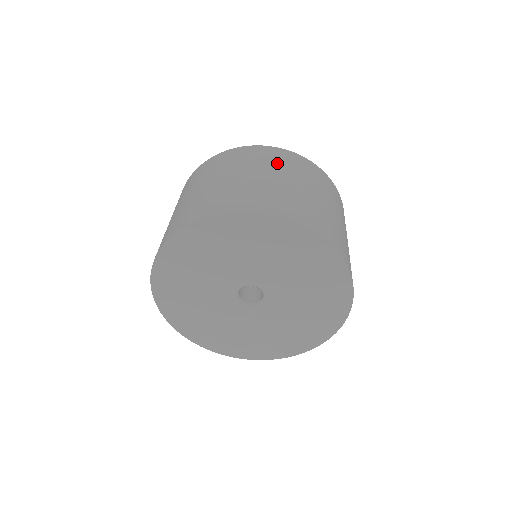
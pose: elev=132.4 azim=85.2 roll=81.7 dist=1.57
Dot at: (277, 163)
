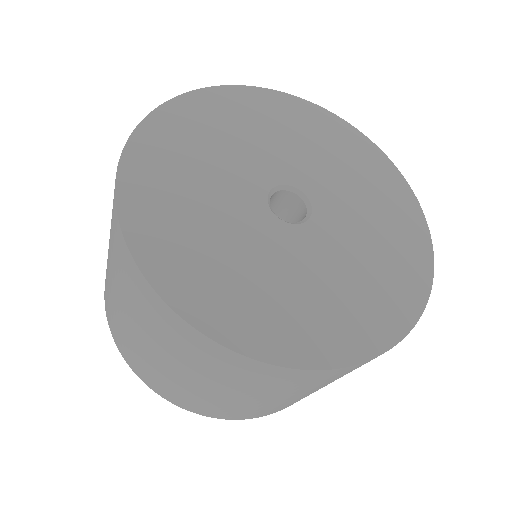
Dot at: occluded
